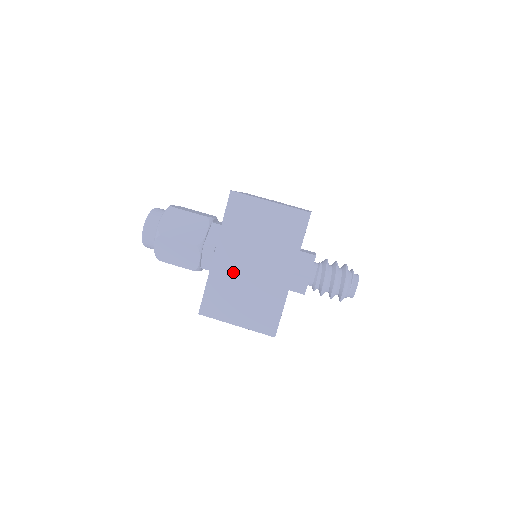
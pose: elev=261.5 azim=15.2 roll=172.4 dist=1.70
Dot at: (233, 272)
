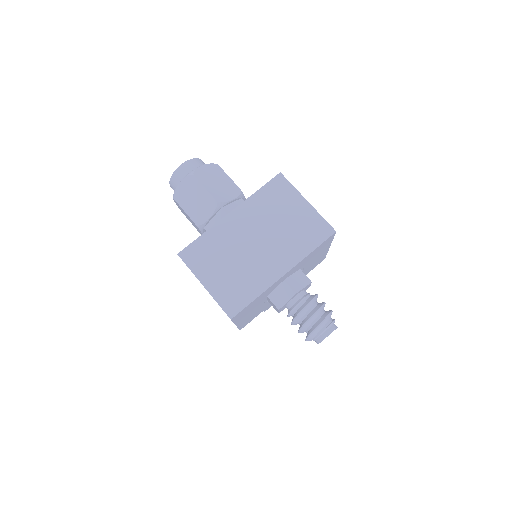
Dot at: (235, 238)
